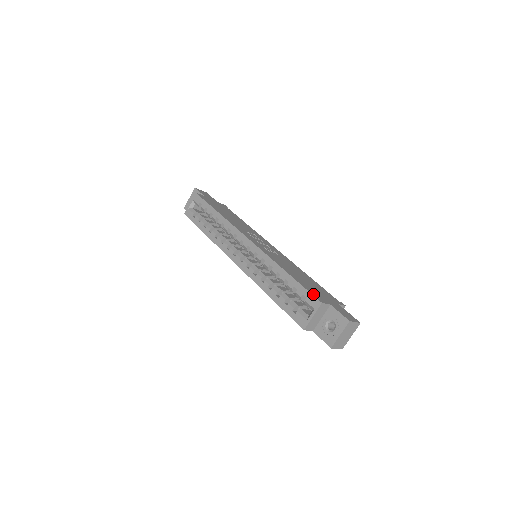
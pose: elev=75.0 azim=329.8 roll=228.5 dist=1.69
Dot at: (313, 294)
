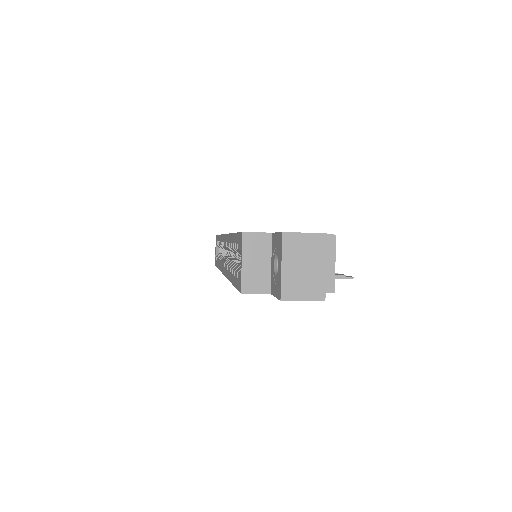
Dot at: occluded
